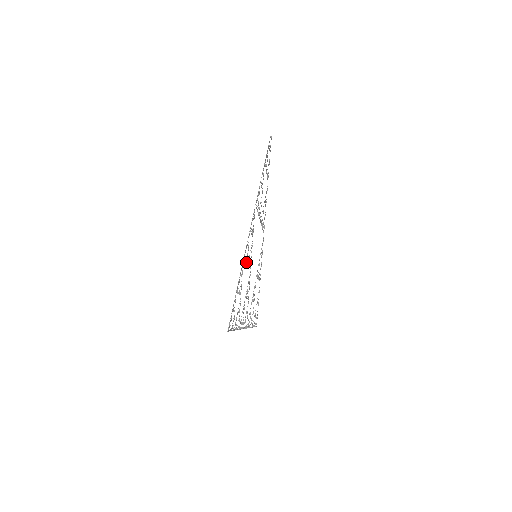
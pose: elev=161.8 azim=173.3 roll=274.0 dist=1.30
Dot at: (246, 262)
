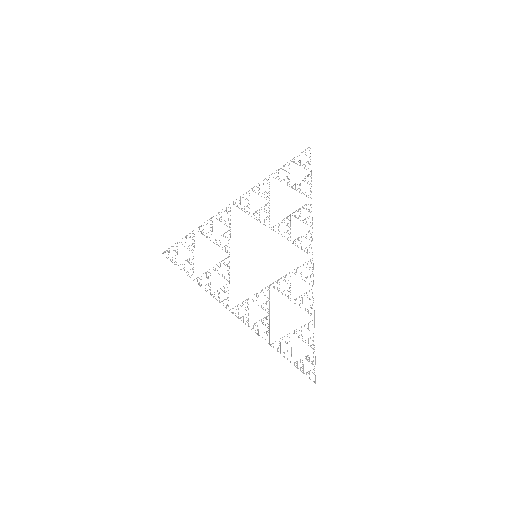
Dot at: (299, 305)
